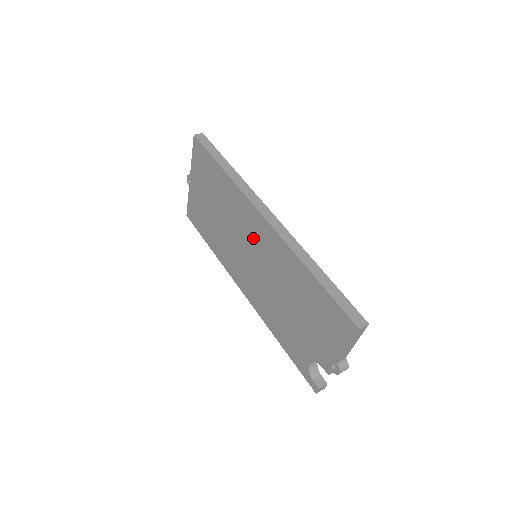
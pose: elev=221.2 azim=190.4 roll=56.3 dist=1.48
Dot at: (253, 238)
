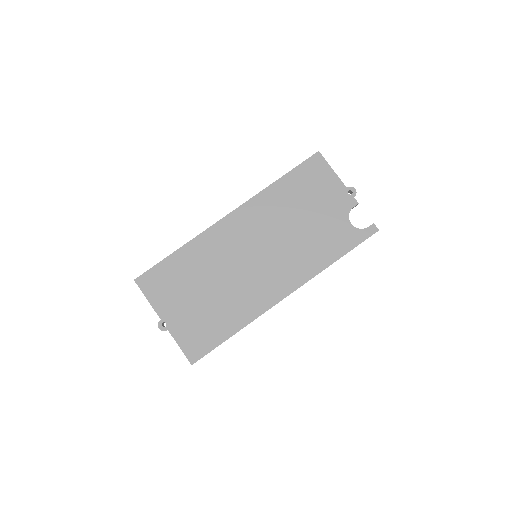
Dot at: (240, 241)
